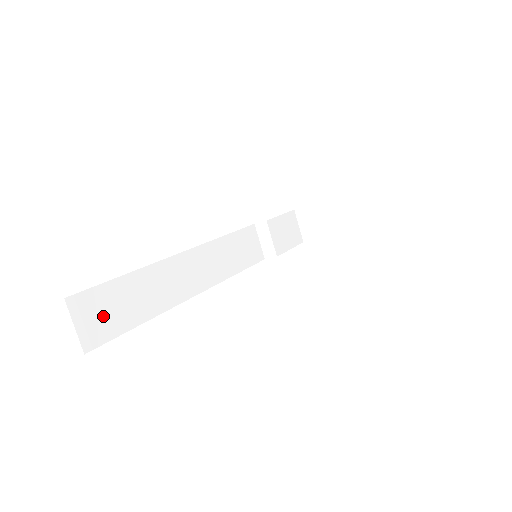
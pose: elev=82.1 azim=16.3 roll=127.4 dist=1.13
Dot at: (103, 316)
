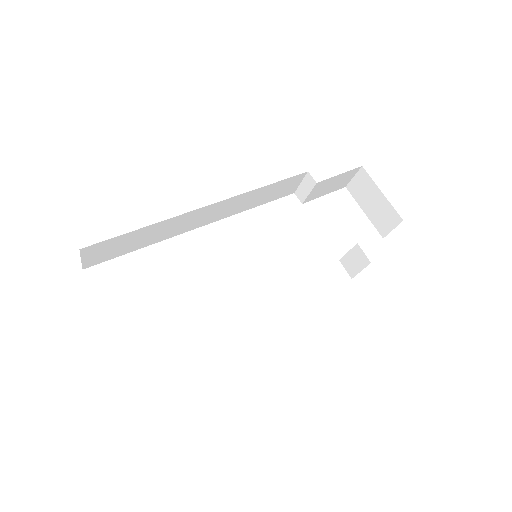
Dot at: (108, 251)
